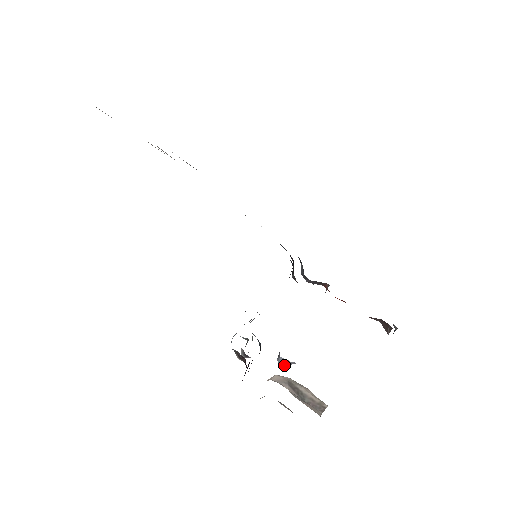
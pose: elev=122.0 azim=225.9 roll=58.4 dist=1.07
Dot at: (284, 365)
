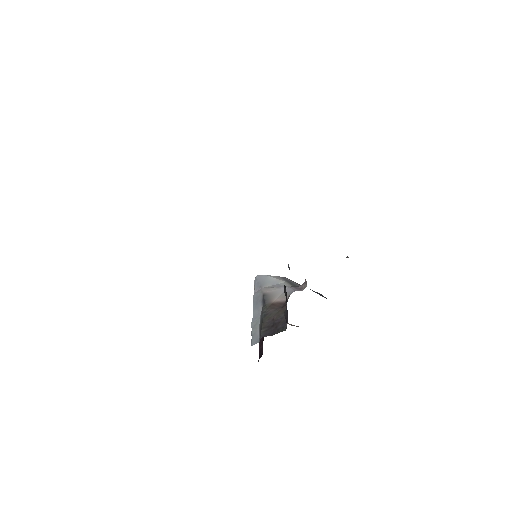
Dot at: occluded
